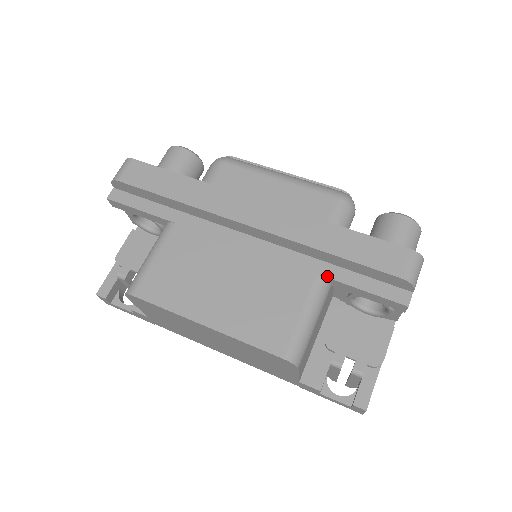
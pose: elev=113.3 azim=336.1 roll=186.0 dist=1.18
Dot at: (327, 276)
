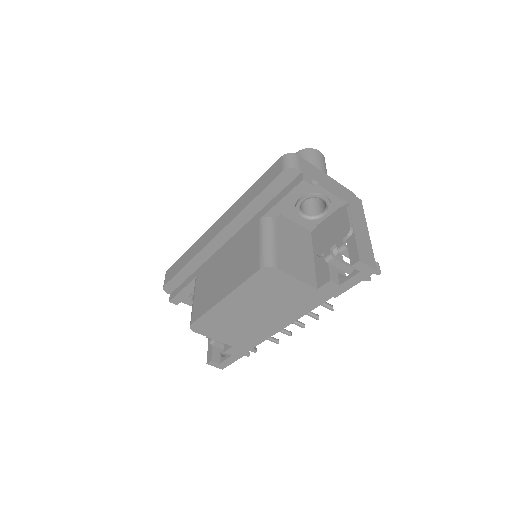
Dot at: (263, 215)
